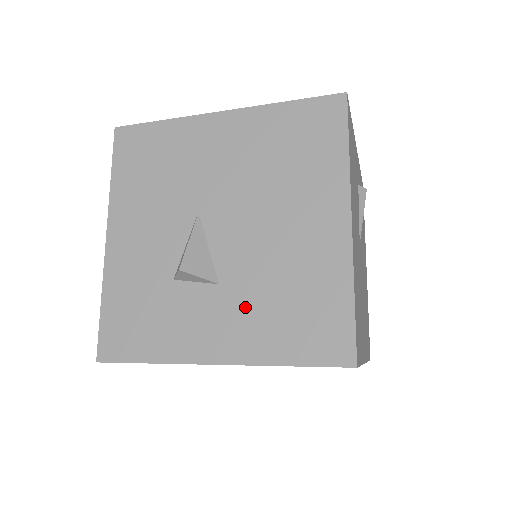
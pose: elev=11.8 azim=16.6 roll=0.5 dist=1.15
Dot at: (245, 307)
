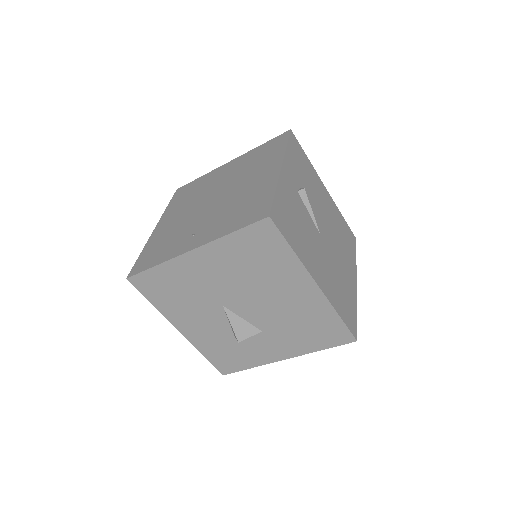
Dot at: (283, 336)
